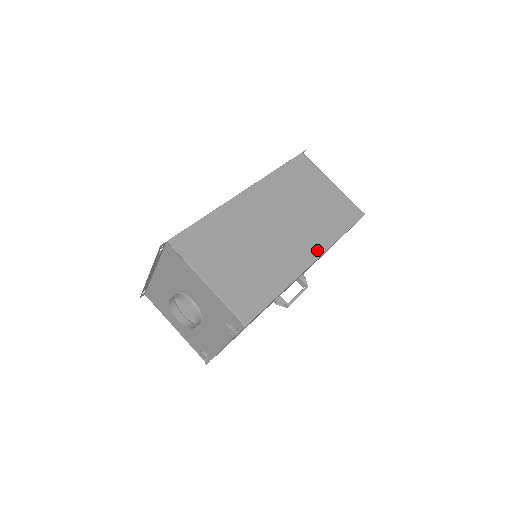
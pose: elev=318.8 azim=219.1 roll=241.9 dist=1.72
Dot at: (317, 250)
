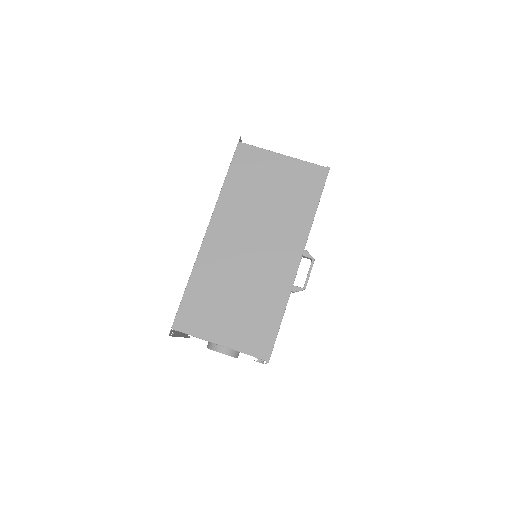
Dot at: (298, 245)
